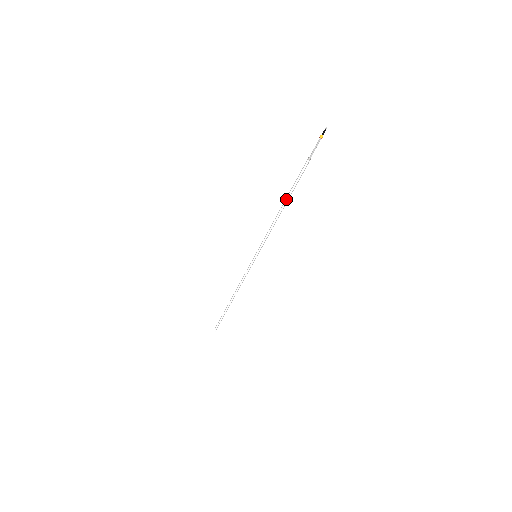
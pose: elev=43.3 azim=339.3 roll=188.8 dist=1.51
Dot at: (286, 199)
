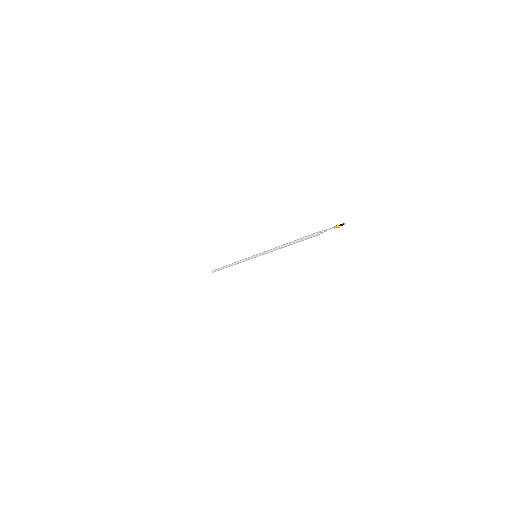
Dot at: (292, 242)
